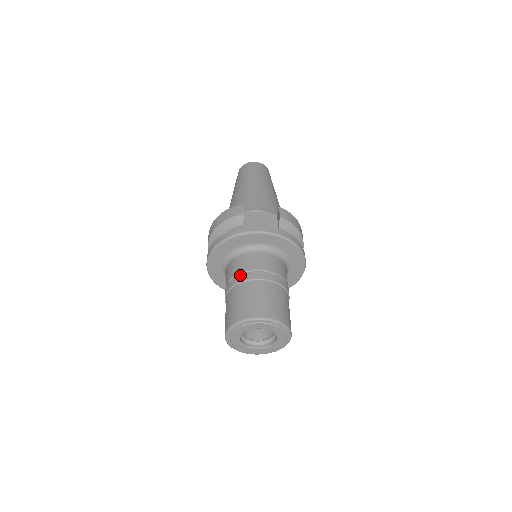
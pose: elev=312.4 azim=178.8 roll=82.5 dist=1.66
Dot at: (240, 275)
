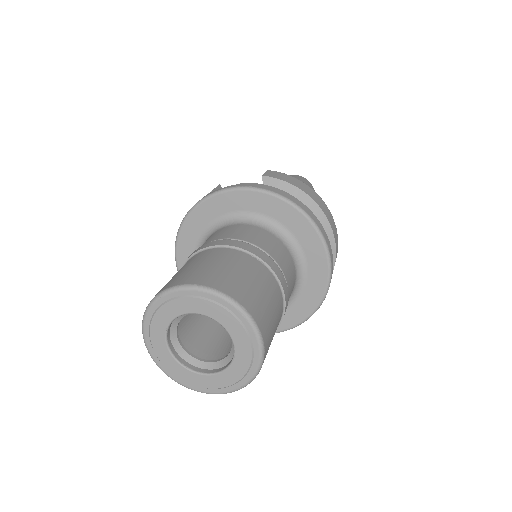
Dot at: occluded
